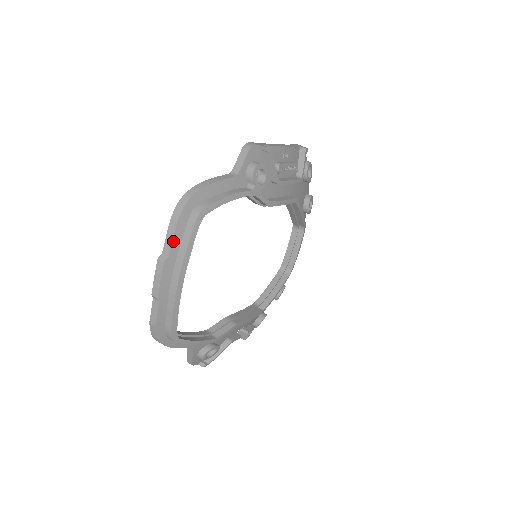
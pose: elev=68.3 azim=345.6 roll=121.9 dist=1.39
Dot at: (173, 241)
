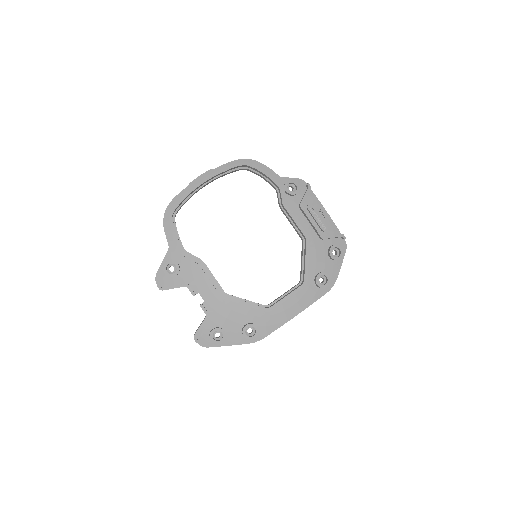
Dot at: (223, 165)
